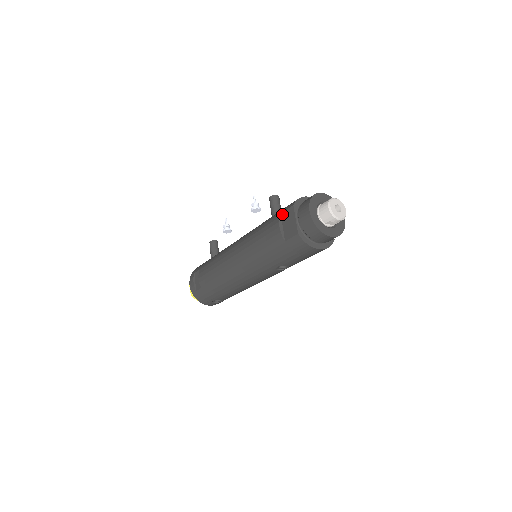
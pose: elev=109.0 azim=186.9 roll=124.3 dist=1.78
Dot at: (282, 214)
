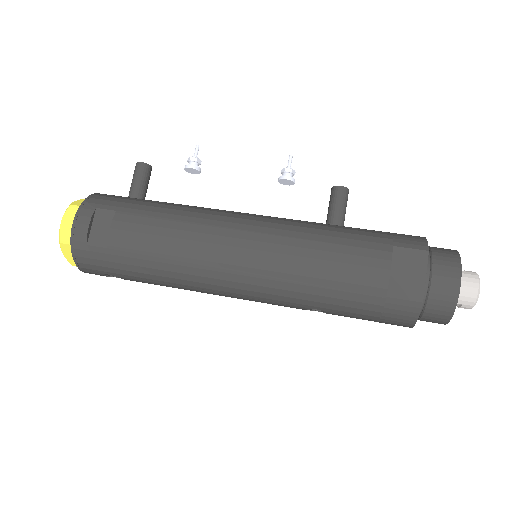
Dot at: (397, 249)
